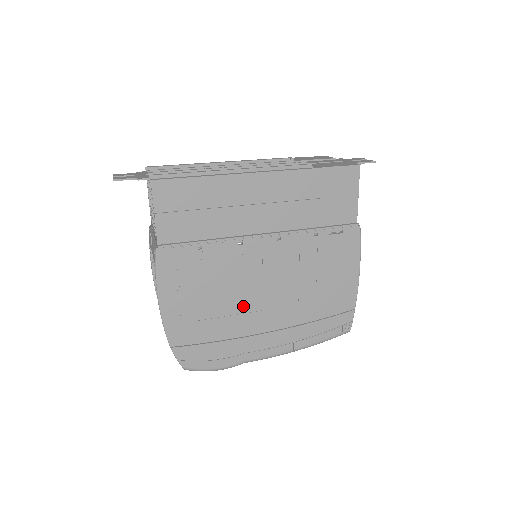
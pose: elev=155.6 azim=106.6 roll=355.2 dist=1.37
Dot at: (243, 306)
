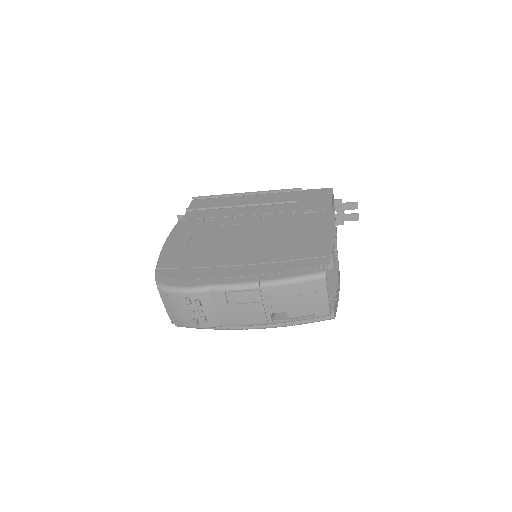
Dot at: (223, 249)
